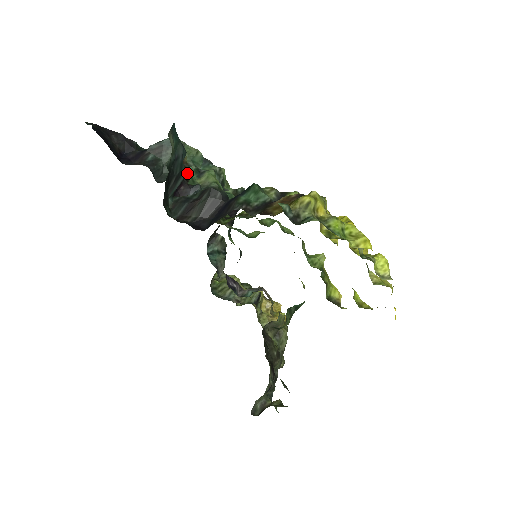
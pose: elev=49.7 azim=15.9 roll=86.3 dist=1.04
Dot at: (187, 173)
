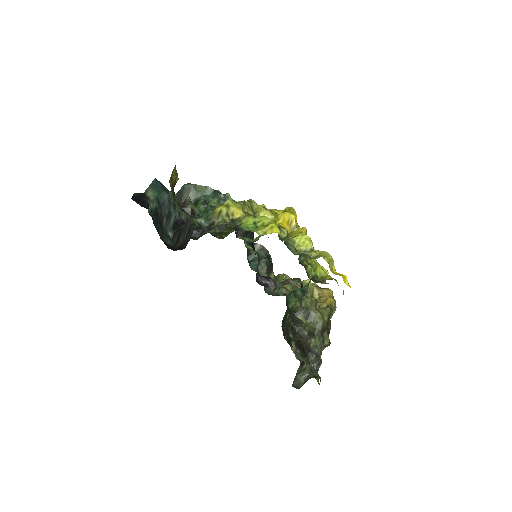
Dot at: (190, 208)
